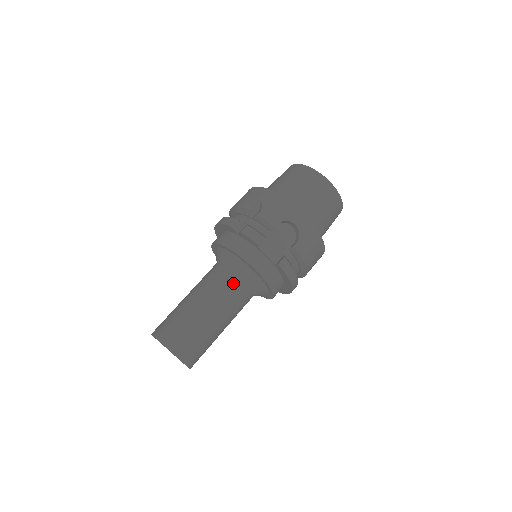
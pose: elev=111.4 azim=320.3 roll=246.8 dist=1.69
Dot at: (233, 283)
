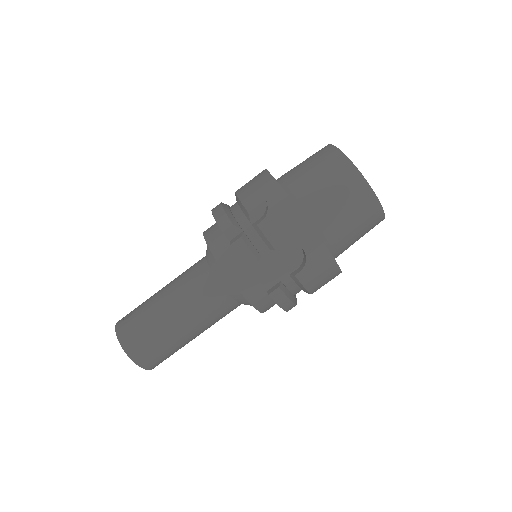
Dot at: (214, 295)
